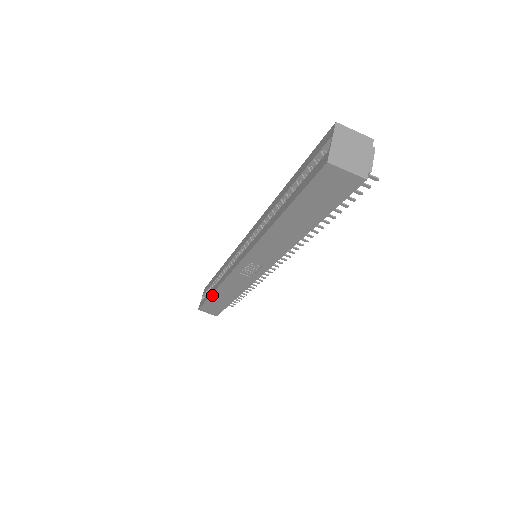
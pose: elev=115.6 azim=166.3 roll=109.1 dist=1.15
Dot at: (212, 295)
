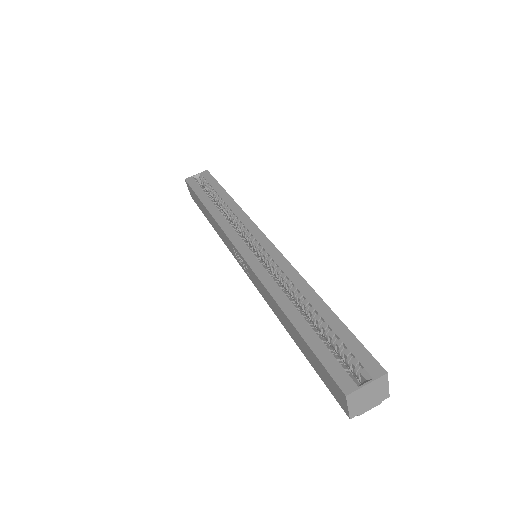
Dot at: (203, 204)
